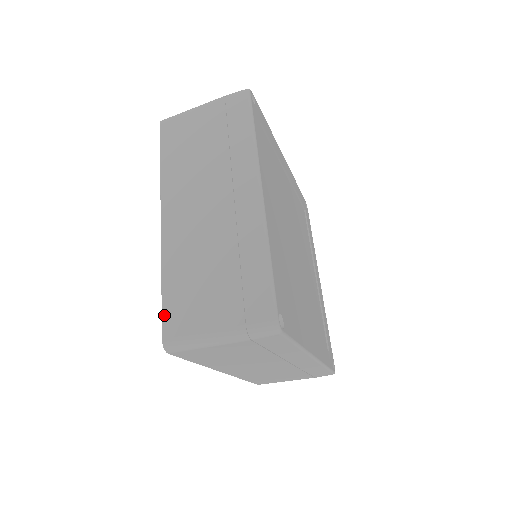
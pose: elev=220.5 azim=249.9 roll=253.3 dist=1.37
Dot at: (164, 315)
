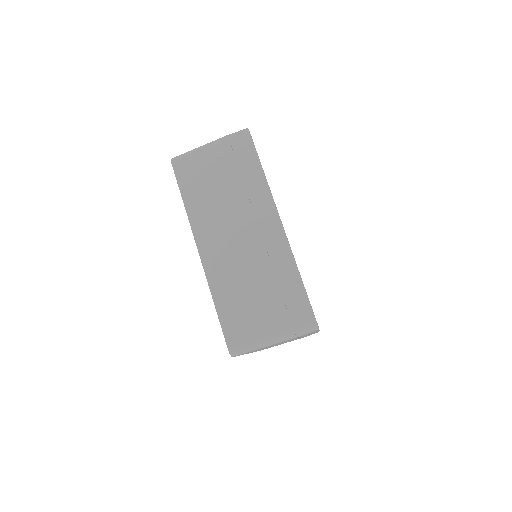
Dot at: (224, 330)
